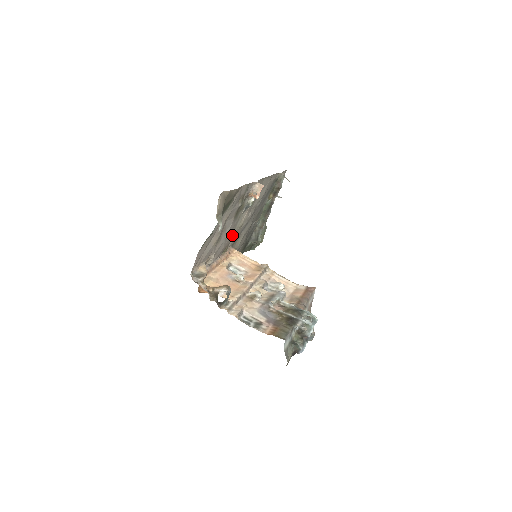
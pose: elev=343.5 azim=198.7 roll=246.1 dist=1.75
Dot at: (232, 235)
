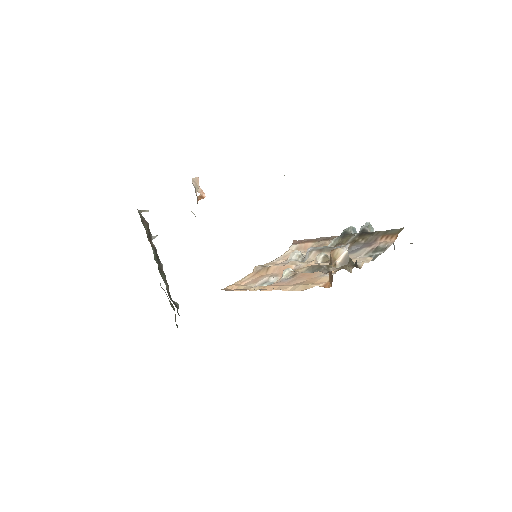
Dot at: occluded
